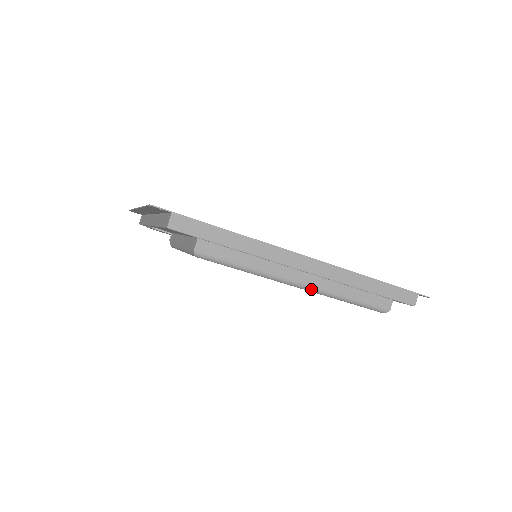
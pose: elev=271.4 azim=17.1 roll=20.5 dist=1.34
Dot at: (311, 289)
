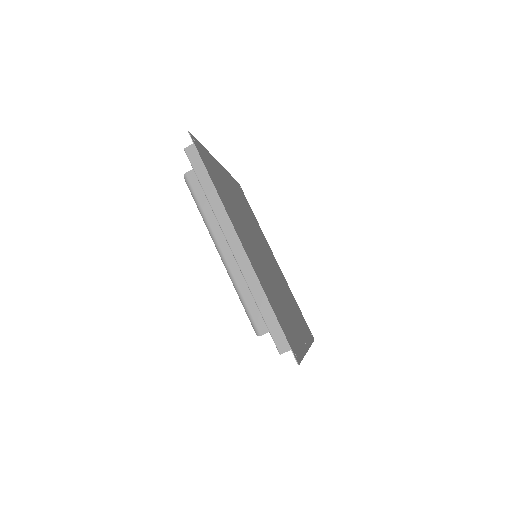
Dot at: (225, 263)
